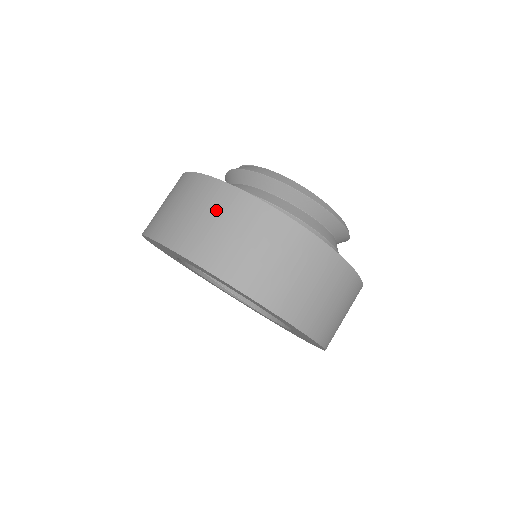
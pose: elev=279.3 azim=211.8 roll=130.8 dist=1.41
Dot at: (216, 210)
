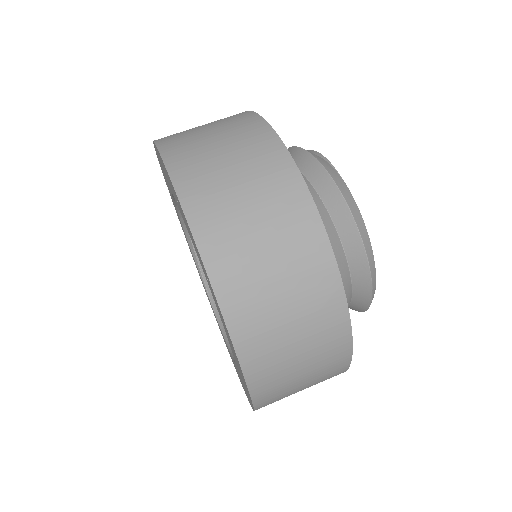
Dot at: (274, 215)
